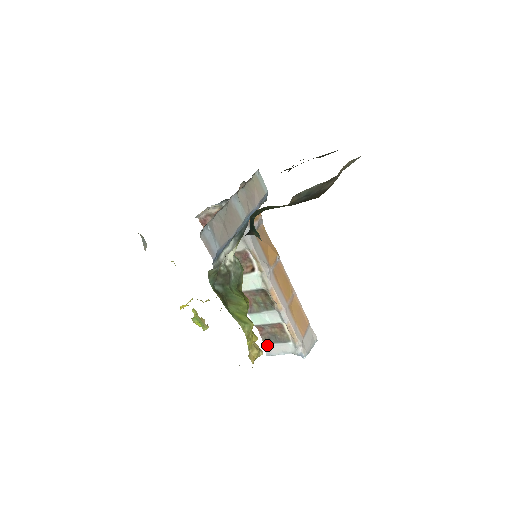
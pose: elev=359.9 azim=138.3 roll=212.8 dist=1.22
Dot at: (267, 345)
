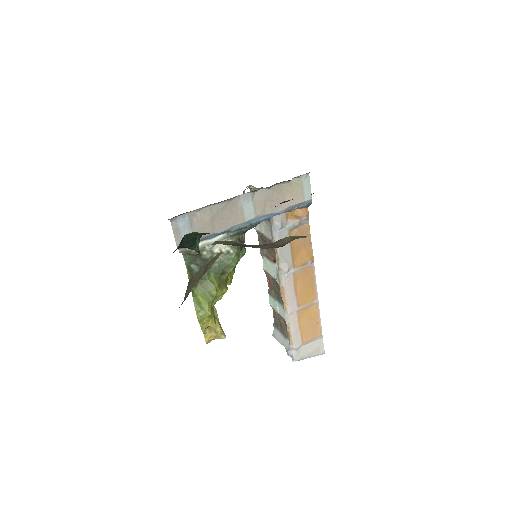
Dot at: (275, 328)
